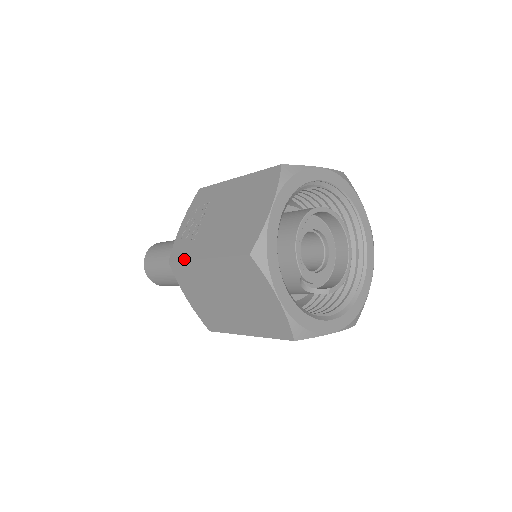
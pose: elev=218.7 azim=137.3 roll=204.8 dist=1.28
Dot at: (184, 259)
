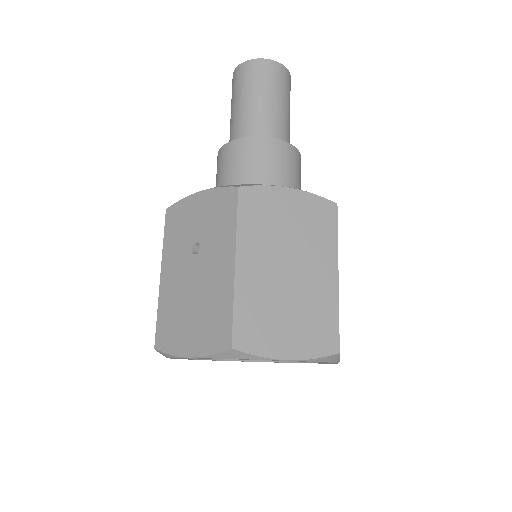
Dot at: occluded
